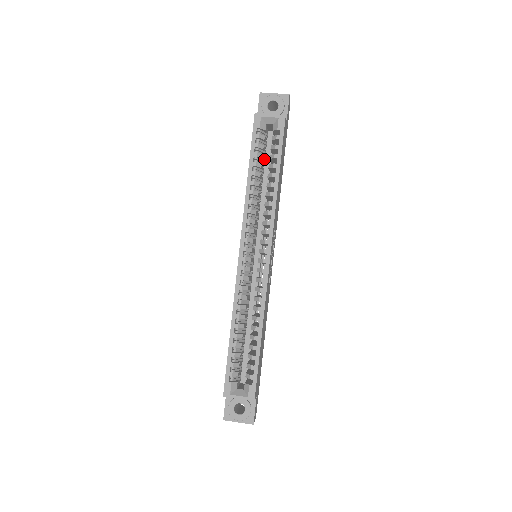
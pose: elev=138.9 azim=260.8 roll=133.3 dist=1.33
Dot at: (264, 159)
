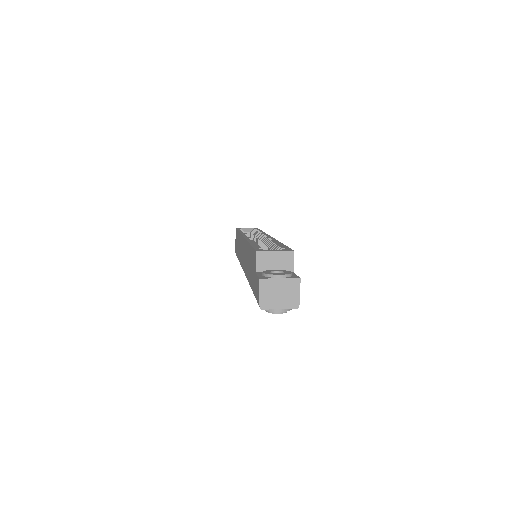
Dot at: occluded
